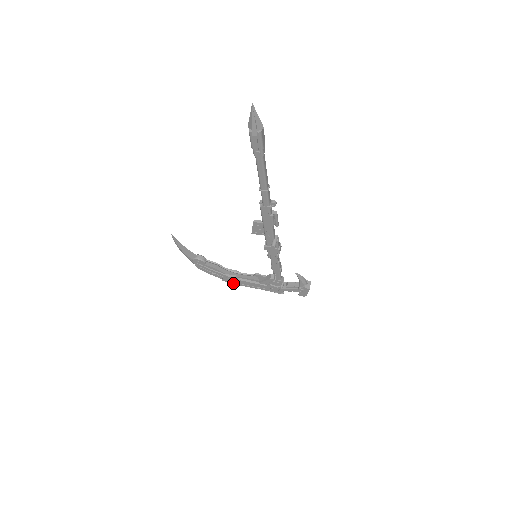
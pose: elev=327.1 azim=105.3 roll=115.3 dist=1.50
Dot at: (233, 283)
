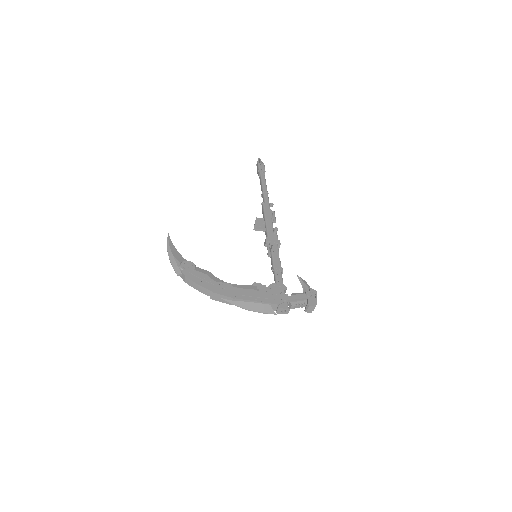
Dot at: (226, 295)
